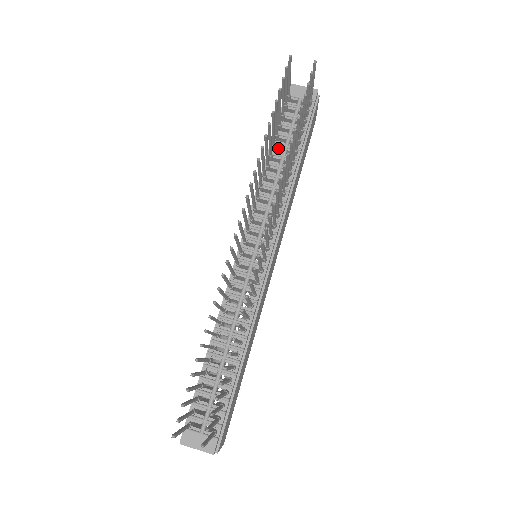
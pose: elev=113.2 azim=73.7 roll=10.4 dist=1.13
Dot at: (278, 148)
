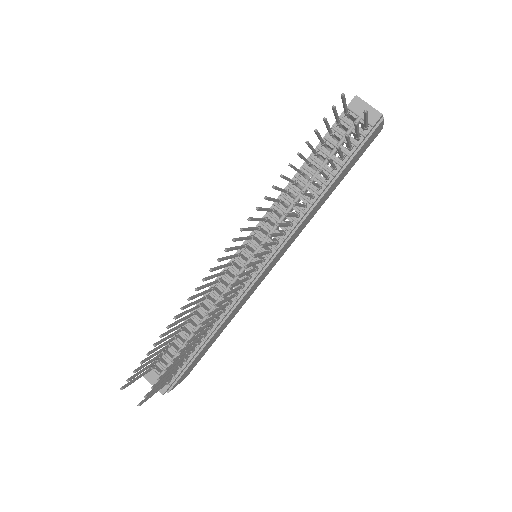
Dot at: (314, 164)
